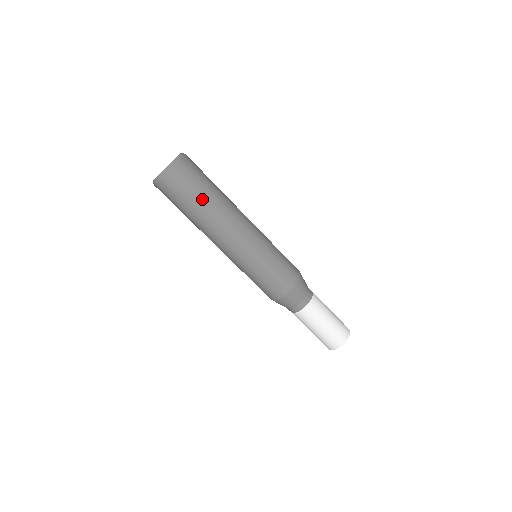
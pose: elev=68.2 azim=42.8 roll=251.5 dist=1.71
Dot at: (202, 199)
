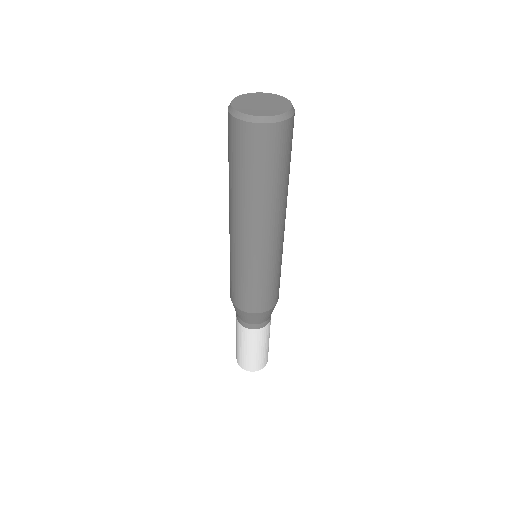
Dot at: (282, 177)
